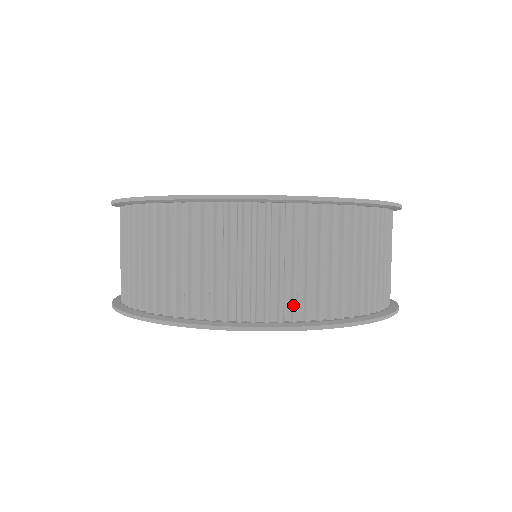
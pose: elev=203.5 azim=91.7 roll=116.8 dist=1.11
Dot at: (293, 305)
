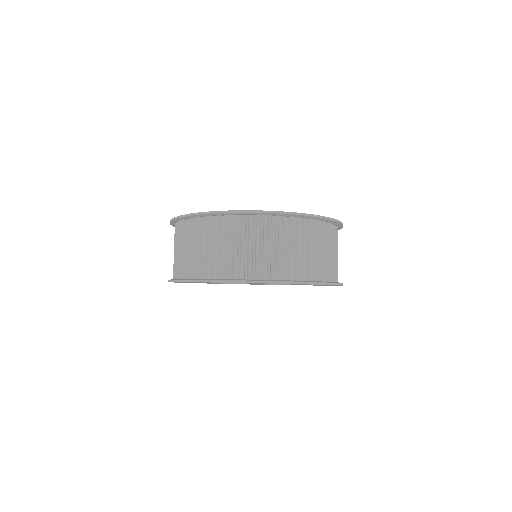
Dot at: (275, 270)
